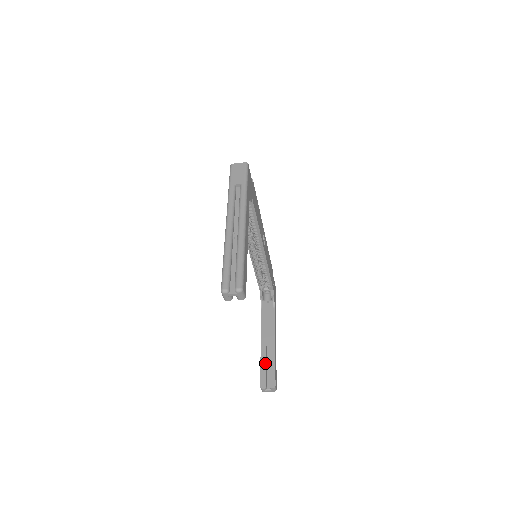
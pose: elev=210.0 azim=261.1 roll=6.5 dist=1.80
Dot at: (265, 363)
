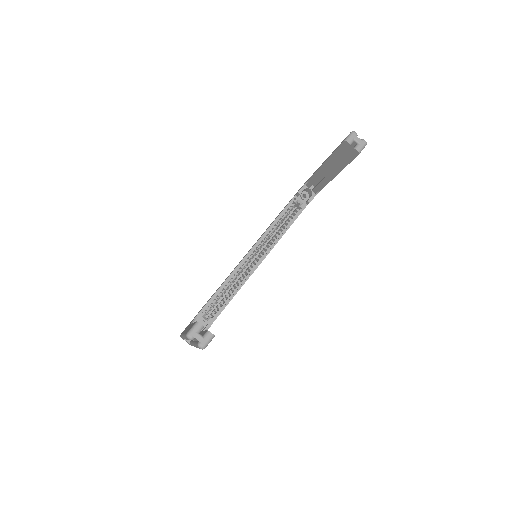
Dot at: occluded
